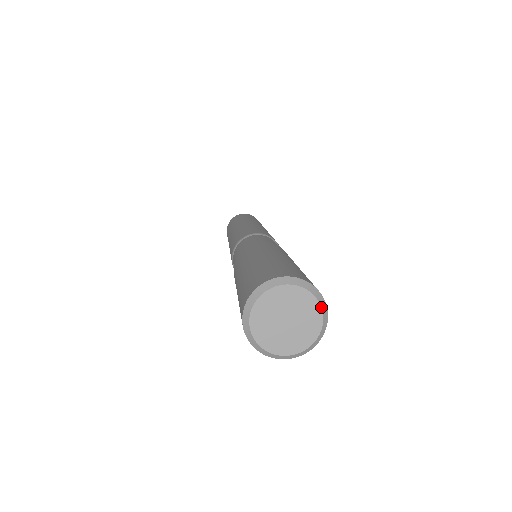
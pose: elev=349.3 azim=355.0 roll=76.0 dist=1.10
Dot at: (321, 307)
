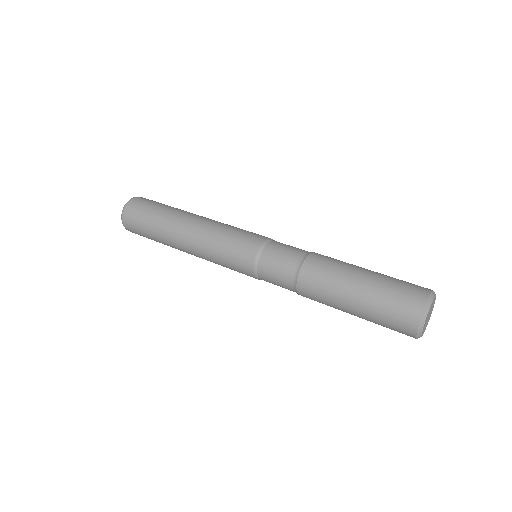
Dot at: occluded
